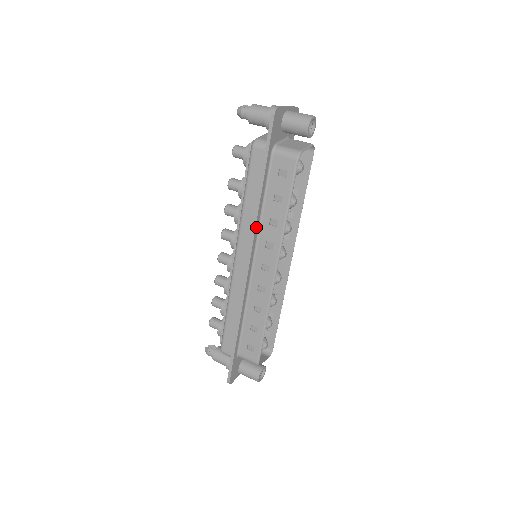
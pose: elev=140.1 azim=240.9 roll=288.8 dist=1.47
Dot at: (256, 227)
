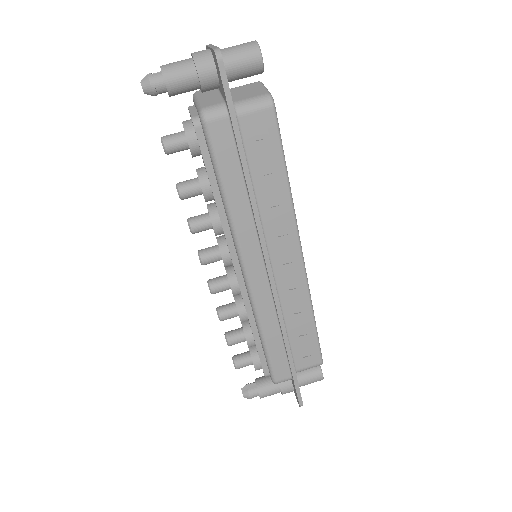
Dot at: (259, 221)
